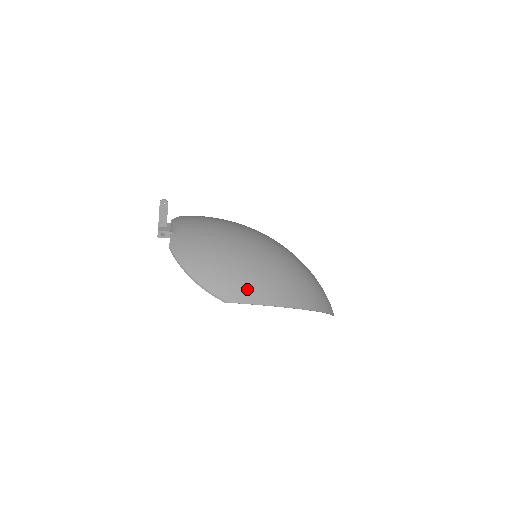
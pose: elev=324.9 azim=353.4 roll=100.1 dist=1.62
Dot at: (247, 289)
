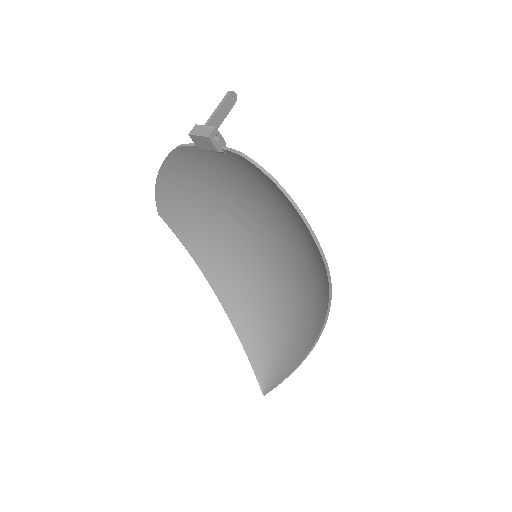
Dot at: occluded
